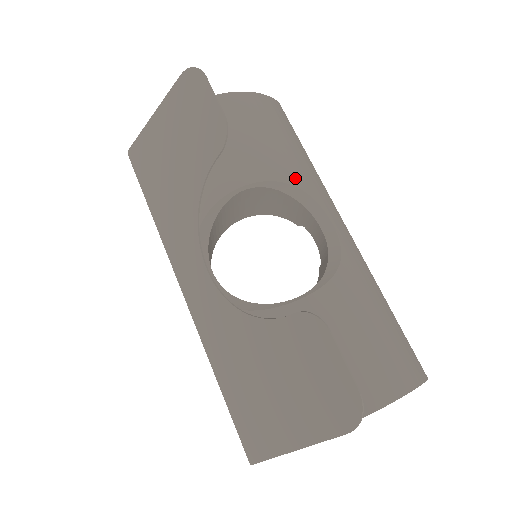
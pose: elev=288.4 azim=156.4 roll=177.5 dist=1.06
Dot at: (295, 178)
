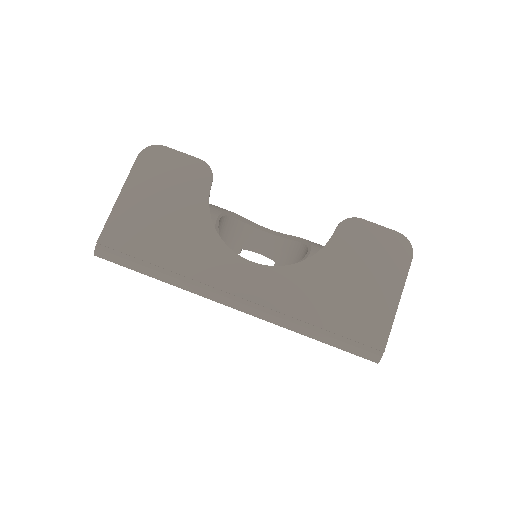
Dot at: occluded
